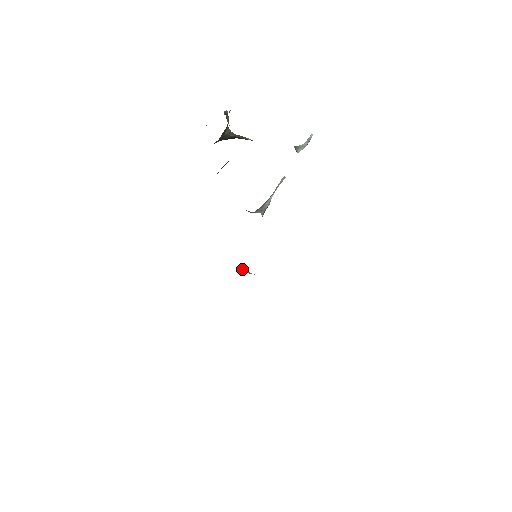
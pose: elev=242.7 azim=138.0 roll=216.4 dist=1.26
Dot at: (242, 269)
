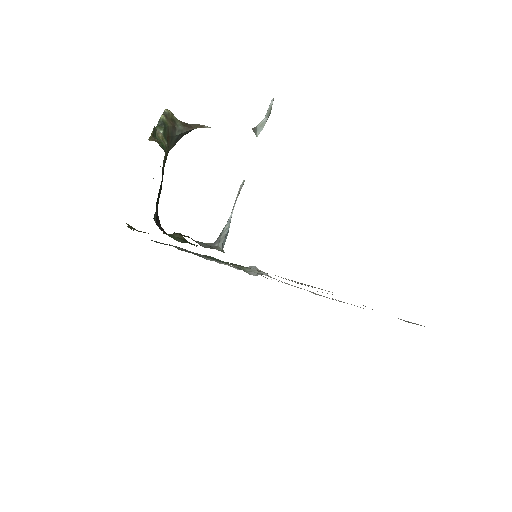
Dot at: occluded
